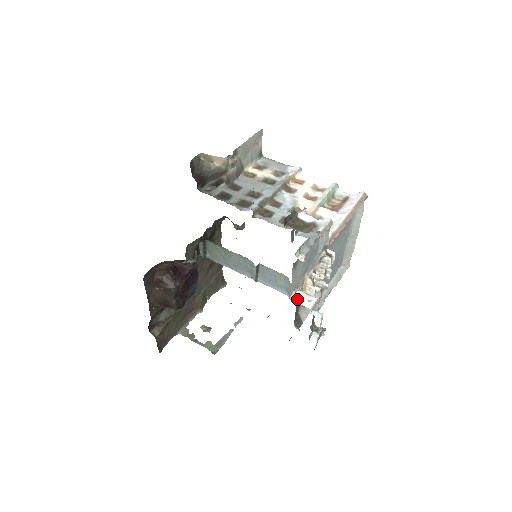
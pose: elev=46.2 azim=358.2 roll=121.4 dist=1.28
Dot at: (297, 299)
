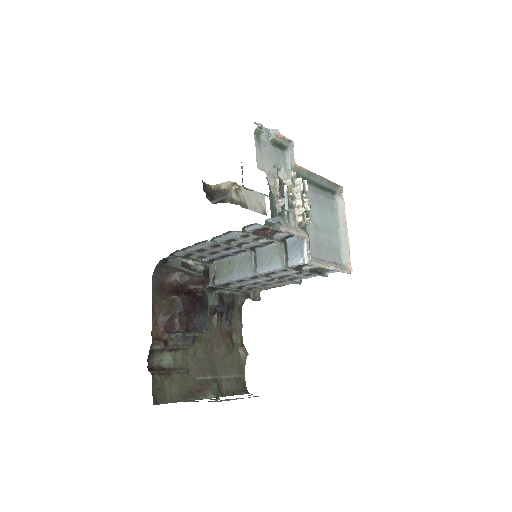
Dot at: occluded
